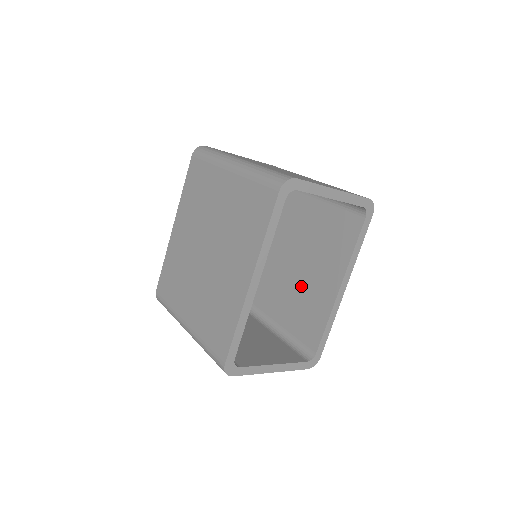
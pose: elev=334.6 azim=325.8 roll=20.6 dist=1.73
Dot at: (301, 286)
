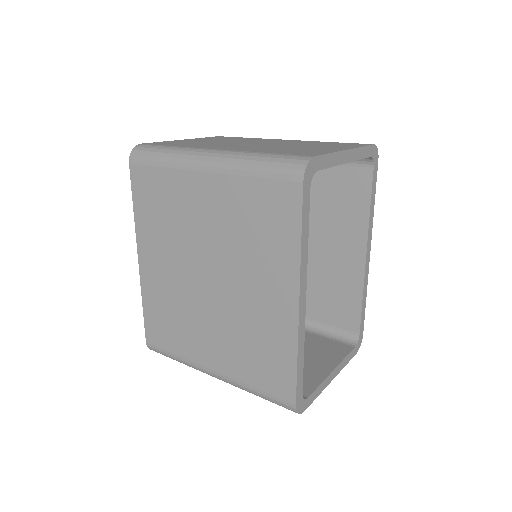
Dot at: (312, 267)
